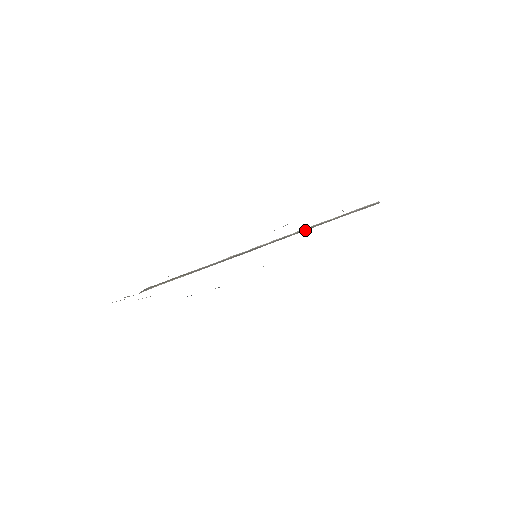
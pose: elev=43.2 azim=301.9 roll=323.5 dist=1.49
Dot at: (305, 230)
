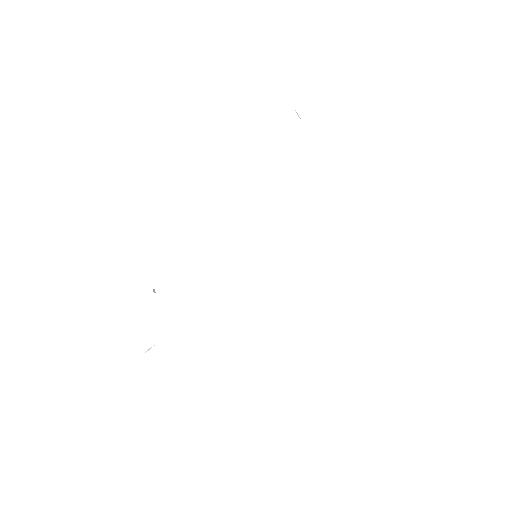
Dot at: occluded
